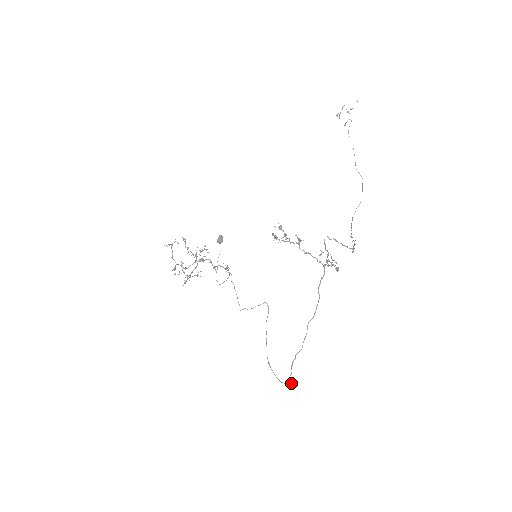
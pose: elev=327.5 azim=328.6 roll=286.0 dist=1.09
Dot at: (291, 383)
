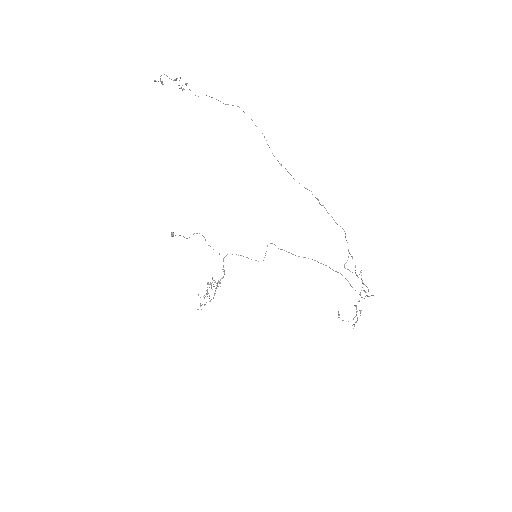
Dot at: (345, 278)
